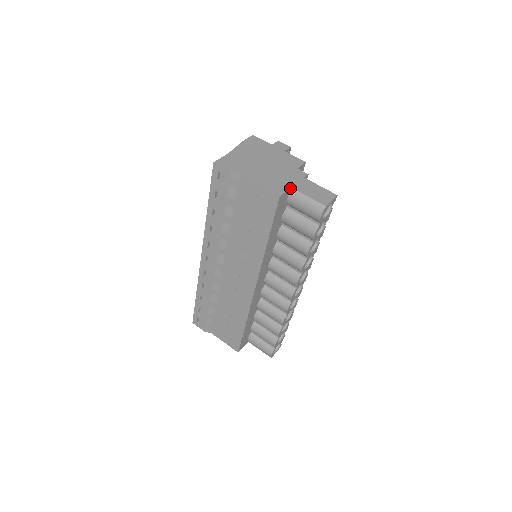
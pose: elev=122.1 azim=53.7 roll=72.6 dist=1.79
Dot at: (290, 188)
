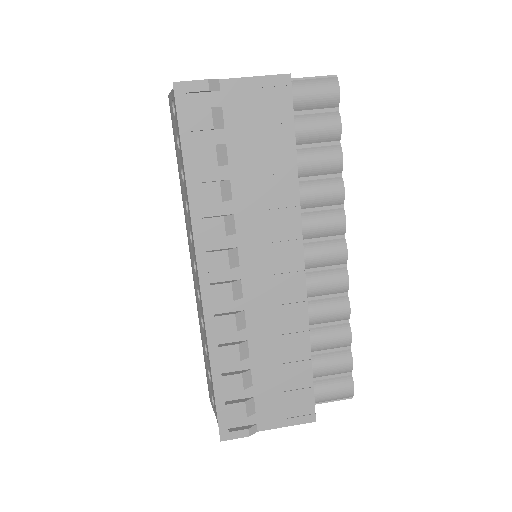
Dot at: occluded
